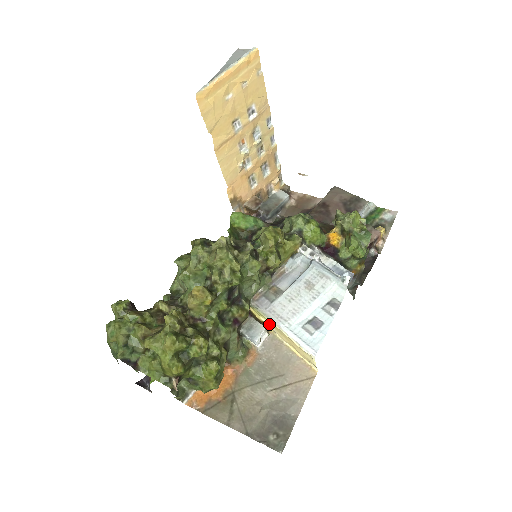
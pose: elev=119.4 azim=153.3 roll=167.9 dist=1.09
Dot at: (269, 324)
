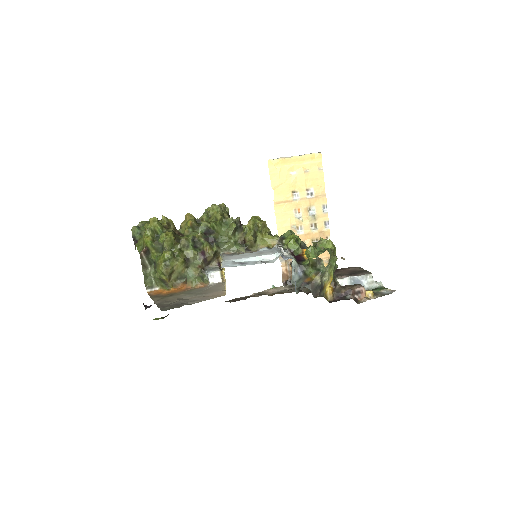
Dot at: occluded
